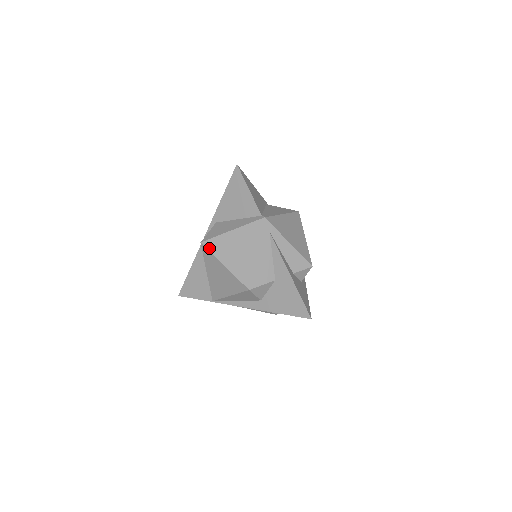
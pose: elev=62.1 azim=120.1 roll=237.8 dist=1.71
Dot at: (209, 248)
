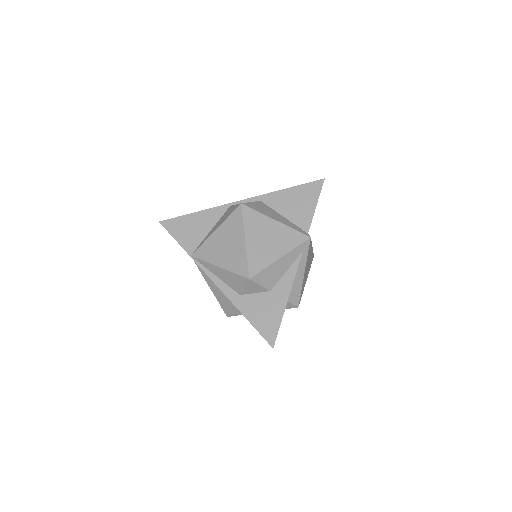
Dot at: (245, 214)
